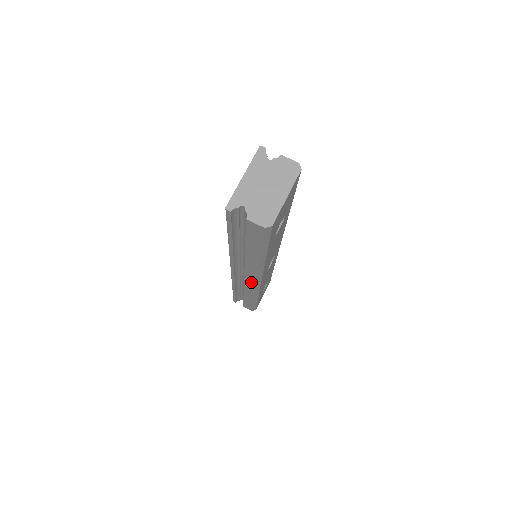
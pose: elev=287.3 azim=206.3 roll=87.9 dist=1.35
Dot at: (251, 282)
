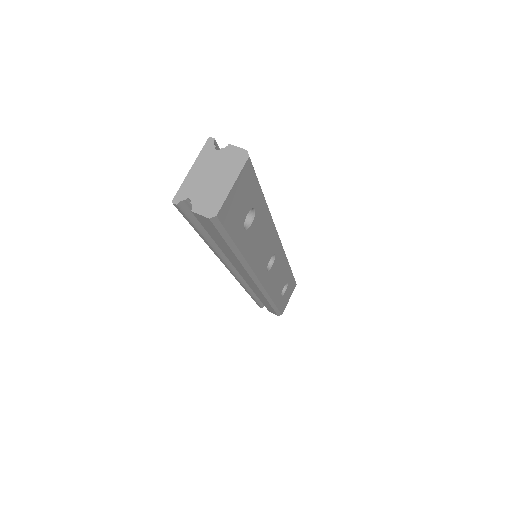
Dot at: (251, 283)
